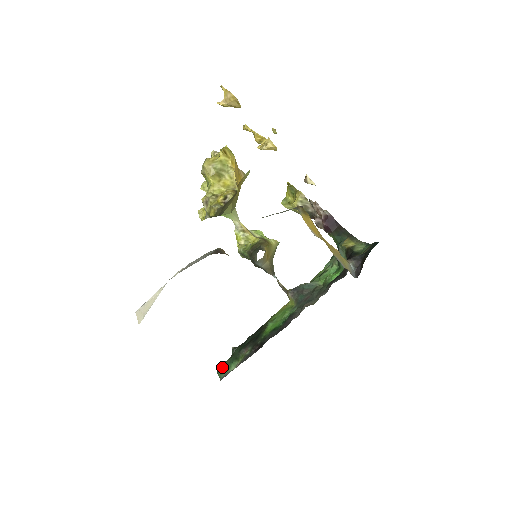
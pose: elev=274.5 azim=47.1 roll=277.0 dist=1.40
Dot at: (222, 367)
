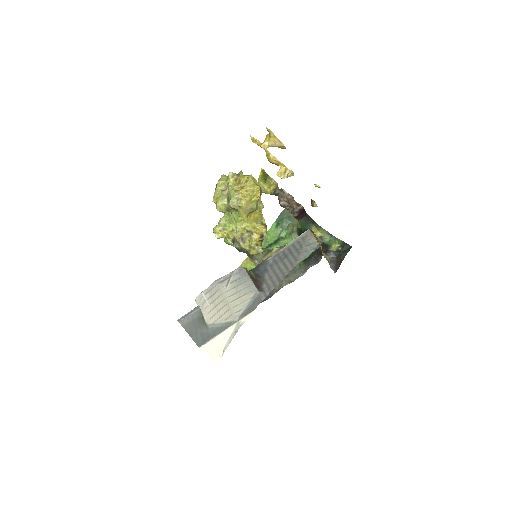
Dot at: occluded
